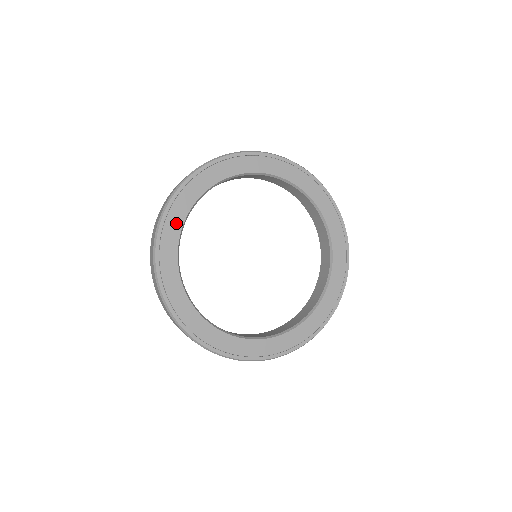
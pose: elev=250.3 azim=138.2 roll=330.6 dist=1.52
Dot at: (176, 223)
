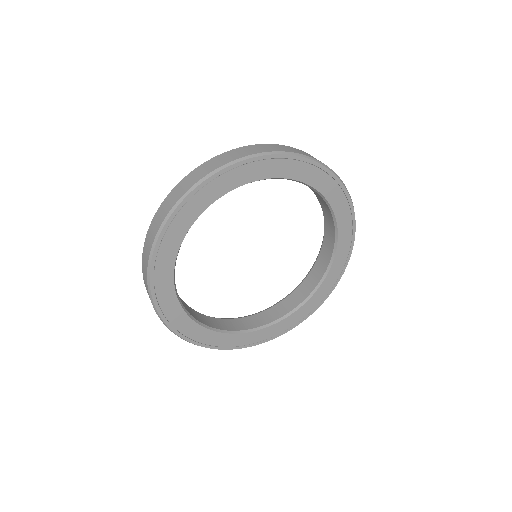
Dot at: (168, 258)
